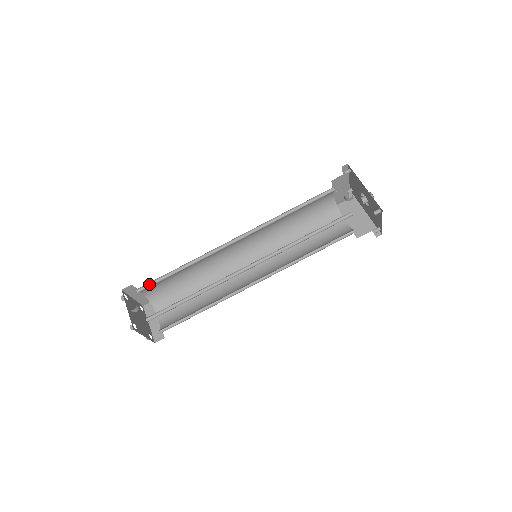
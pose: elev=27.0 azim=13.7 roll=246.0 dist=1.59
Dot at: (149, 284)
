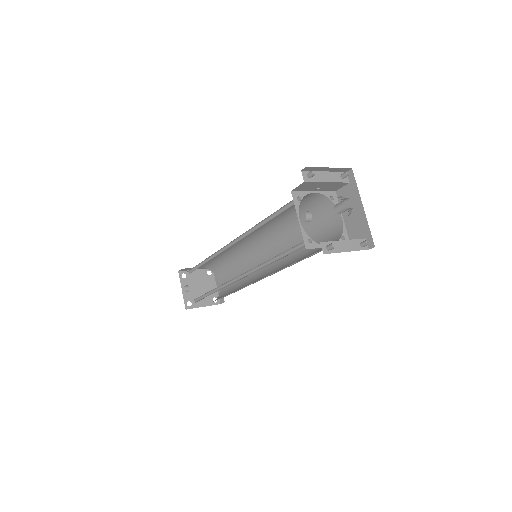
Dot at: (193, 268)
